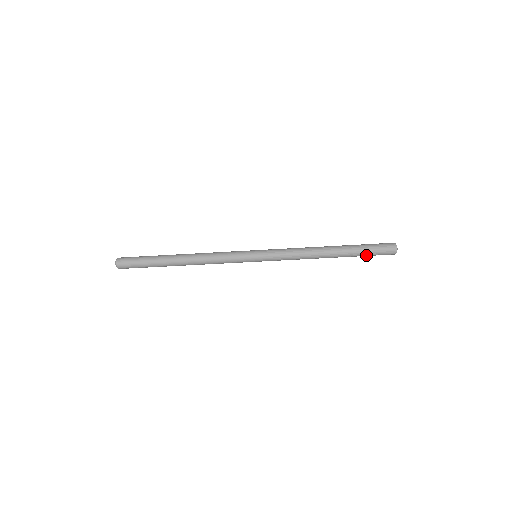
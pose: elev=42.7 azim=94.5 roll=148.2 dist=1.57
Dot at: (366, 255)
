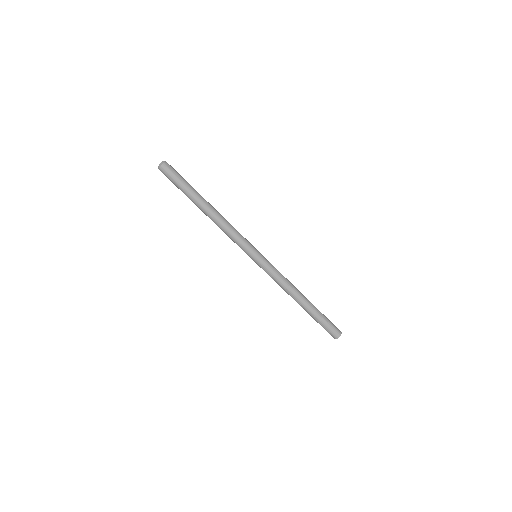
Dot at: (324, 319)
